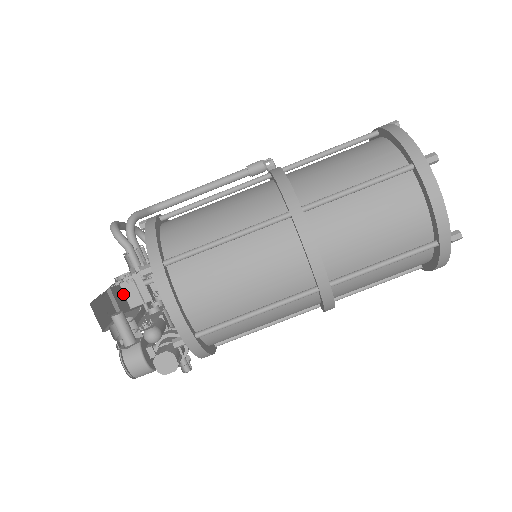
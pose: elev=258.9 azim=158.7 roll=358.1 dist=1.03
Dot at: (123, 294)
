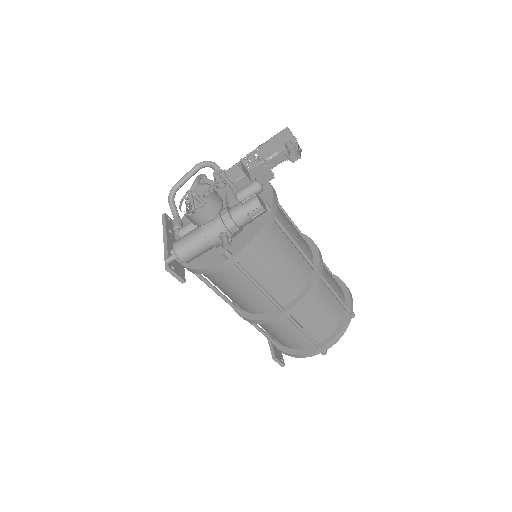
Dot at: occluded
